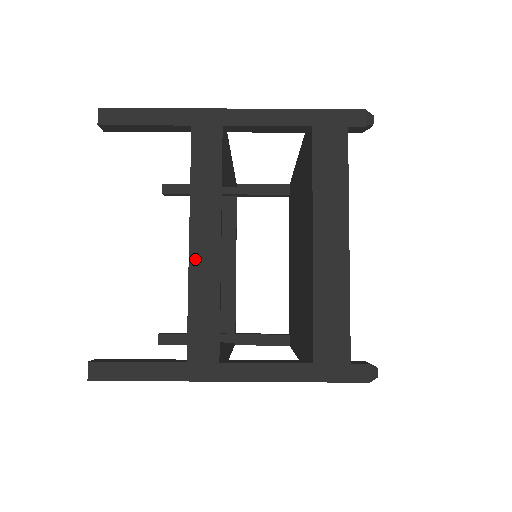
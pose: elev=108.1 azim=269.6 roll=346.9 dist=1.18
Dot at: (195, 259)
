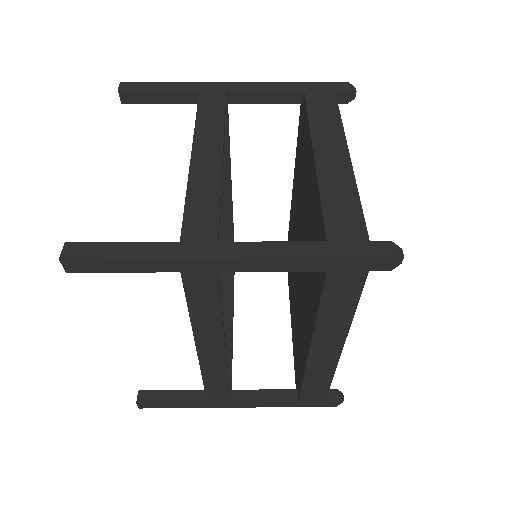
Dot at: (196, 164)
